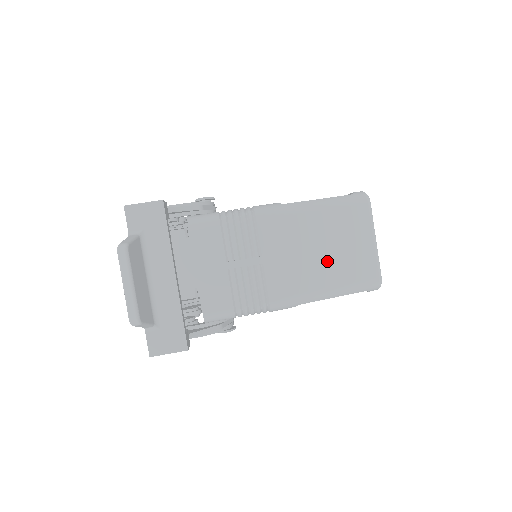
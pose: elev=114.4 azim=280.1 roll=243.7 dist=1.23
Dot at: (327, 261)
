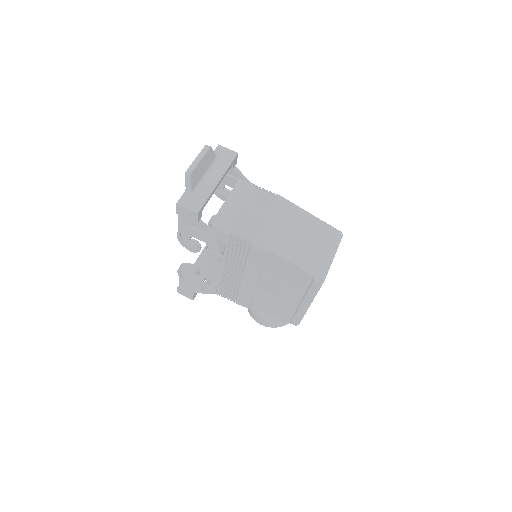
Dot at: (300, 241)
